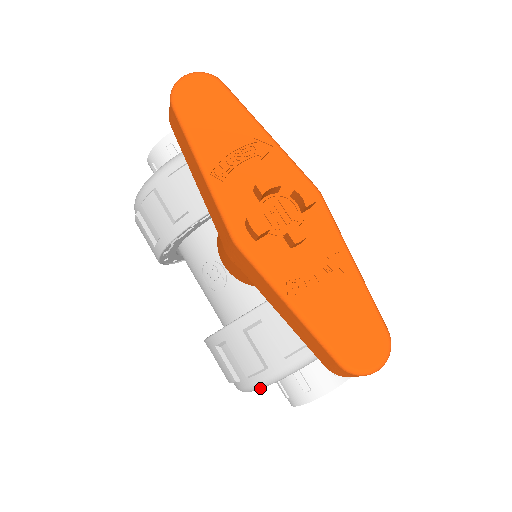
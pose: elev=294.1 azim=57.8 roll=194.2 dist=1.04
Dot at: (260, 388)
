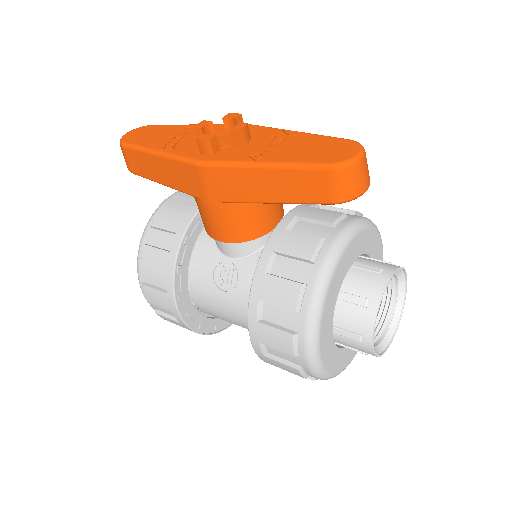
Dot at: (317, 319)
